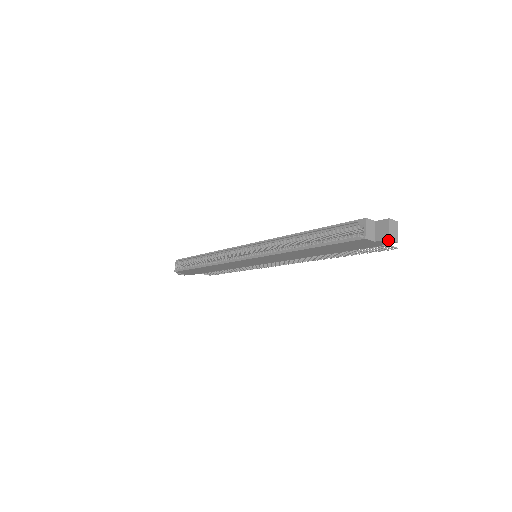
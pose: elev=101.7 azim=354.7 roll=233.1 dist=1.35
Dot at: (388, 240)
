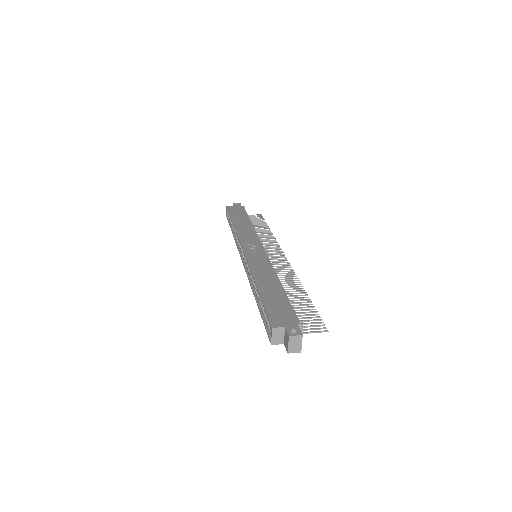
Dot at: (290, 351)
